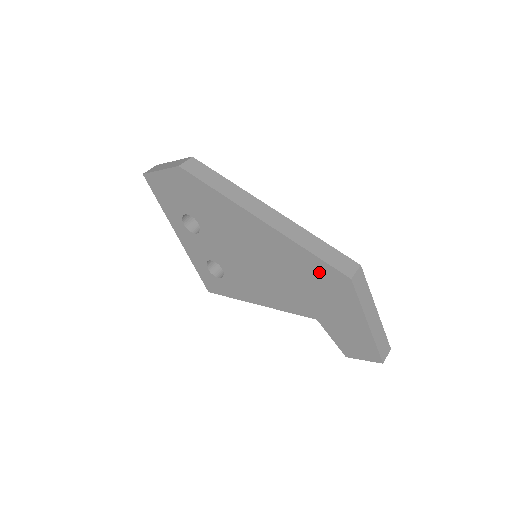
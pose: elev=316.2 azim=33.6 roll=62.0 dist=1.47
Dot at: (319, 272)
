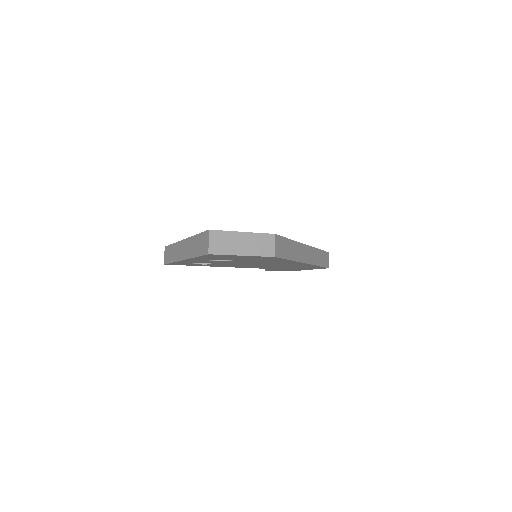
Dot at: (311, 267)
